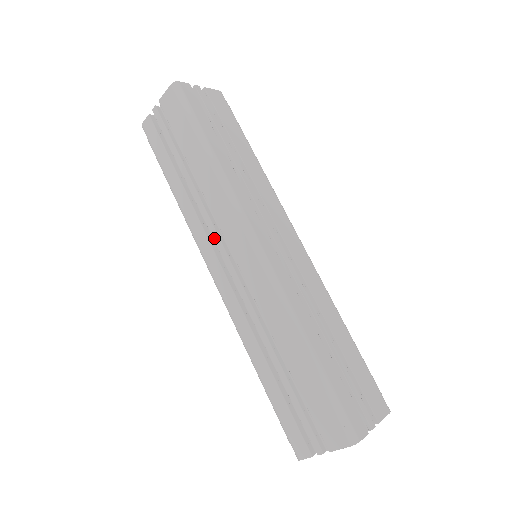
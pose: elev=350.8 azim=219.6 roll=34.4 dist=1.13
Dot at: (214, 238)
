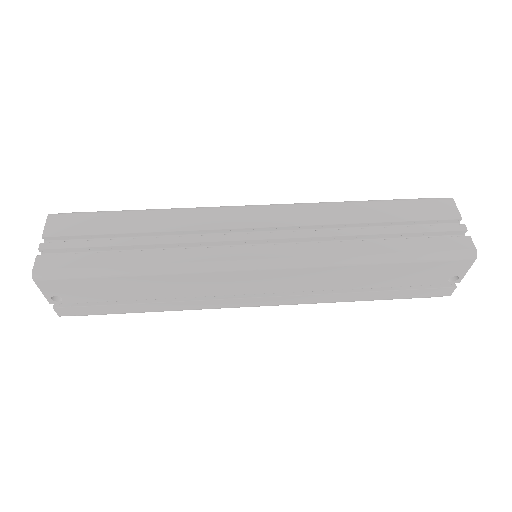
Dot at: (224, 239)
